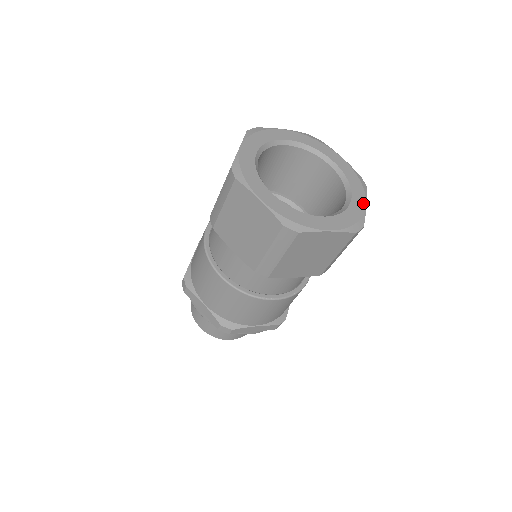
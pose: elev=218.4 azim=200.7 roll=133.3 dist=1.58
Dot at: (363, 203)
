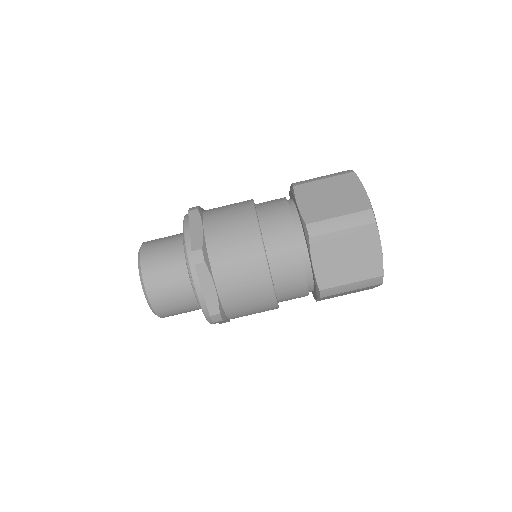
Dot at: occluded
